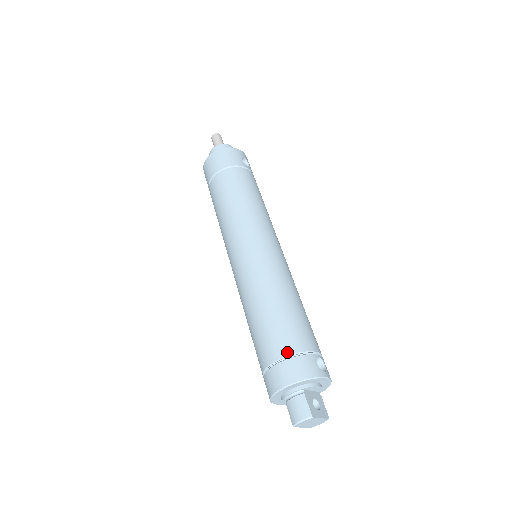
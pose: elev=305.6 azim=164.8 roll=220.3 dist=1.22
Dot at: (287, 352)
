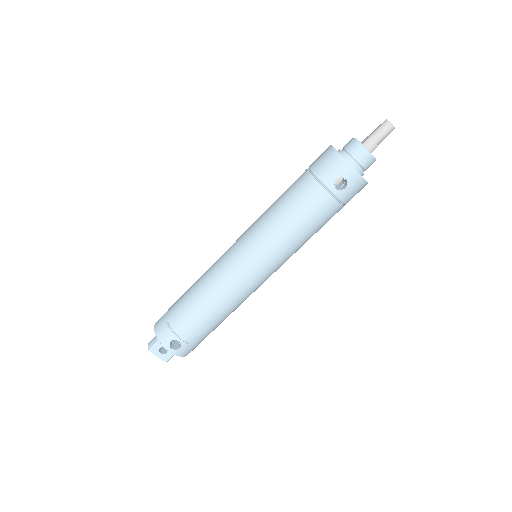
Dot at: (169, 318)
